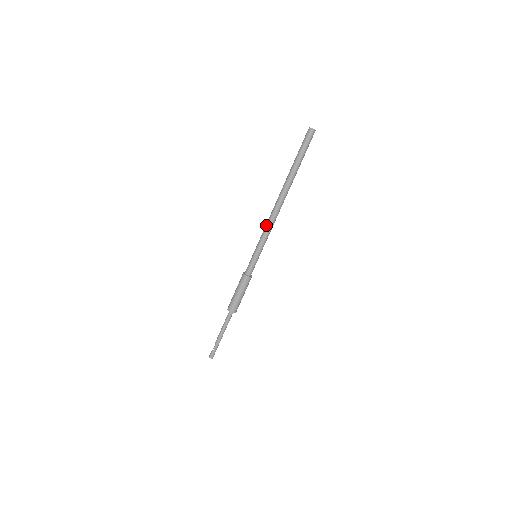
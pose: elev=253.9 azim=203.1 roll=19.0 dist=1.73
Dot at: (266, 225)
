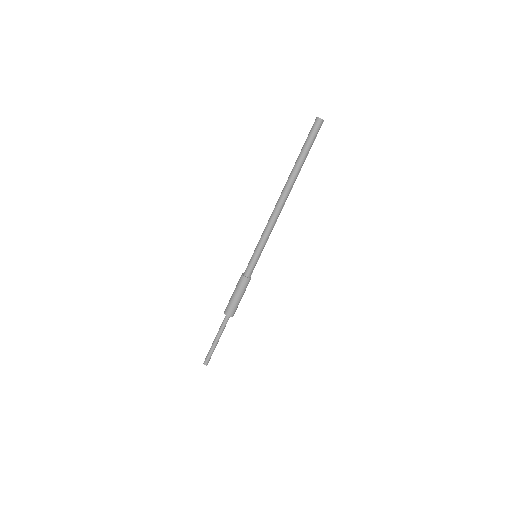
Dot at: (268, 222)
